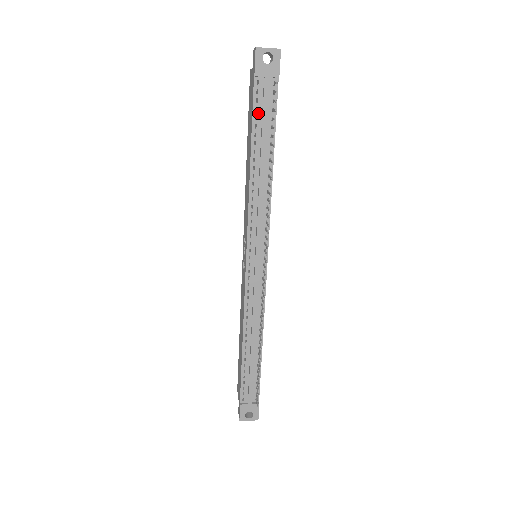
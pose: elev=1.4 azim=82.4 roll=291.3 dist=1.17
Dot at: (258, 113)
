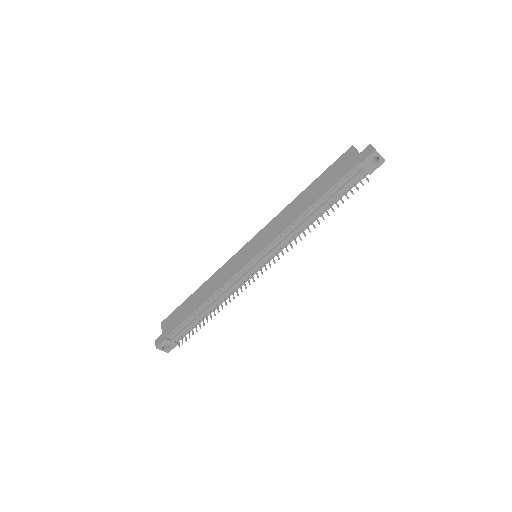
Dot at: (340, 184)
